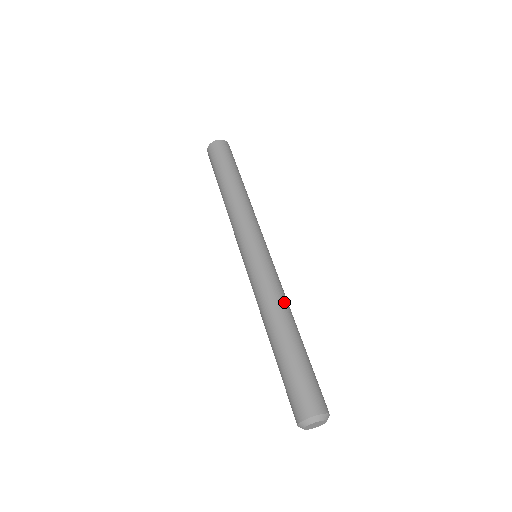
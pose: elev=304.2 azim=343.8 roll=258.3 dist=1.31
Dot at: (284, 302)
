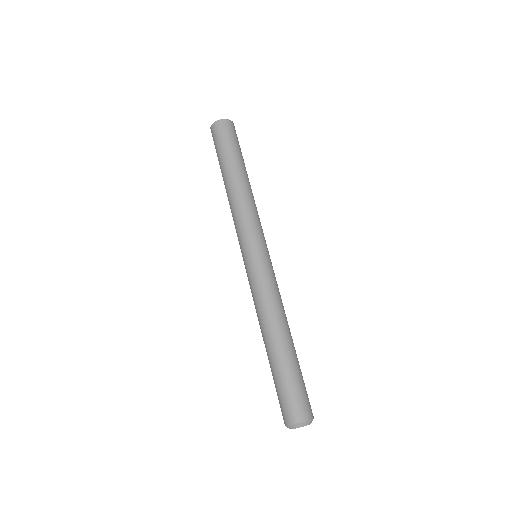
Dot at: (278, 310)
